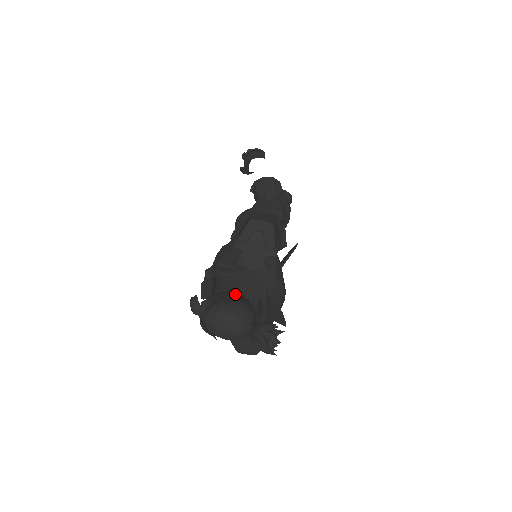
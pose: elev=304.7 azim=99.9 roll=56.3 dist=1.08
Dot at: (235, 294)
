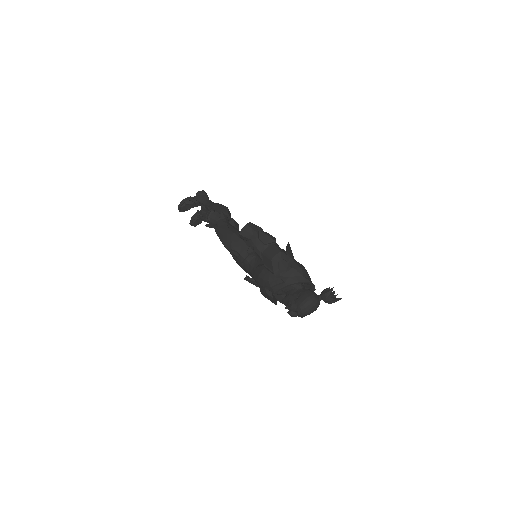
Dot at: (294, 291)
